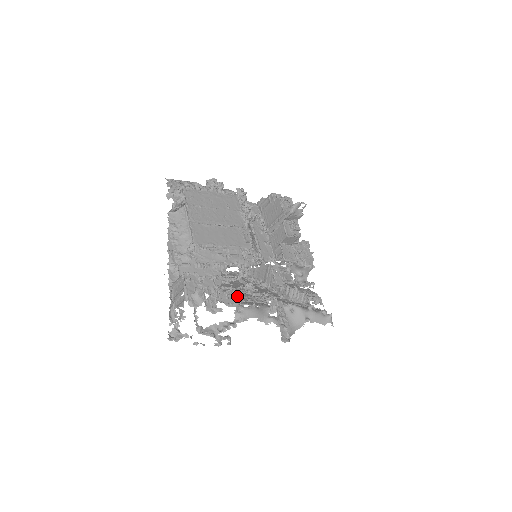
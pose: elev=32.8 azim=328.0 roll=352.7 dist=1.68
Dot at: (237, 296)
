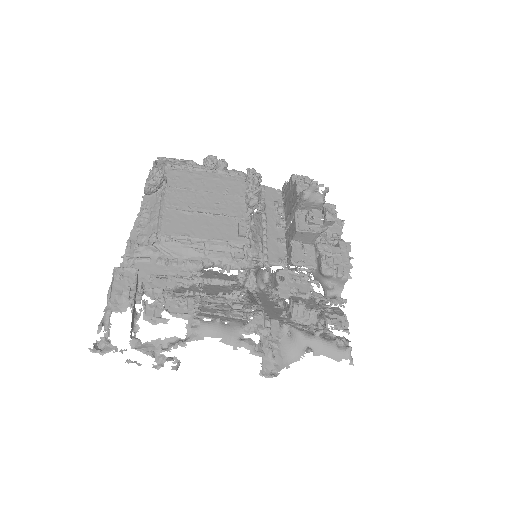
Dot at: (194, 305)
